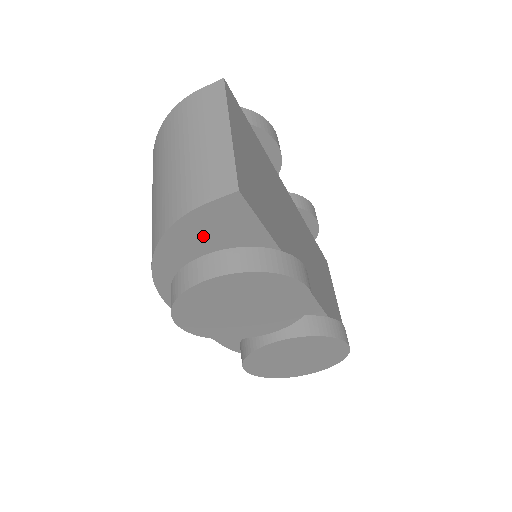
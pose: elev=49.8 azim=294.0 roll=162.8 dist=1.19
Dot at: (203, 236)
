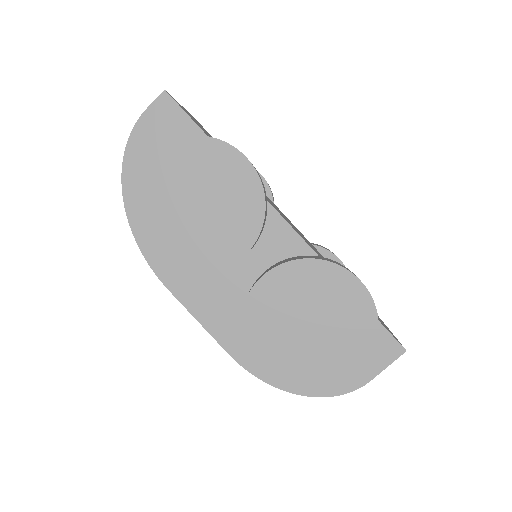
Dot at: occluded
